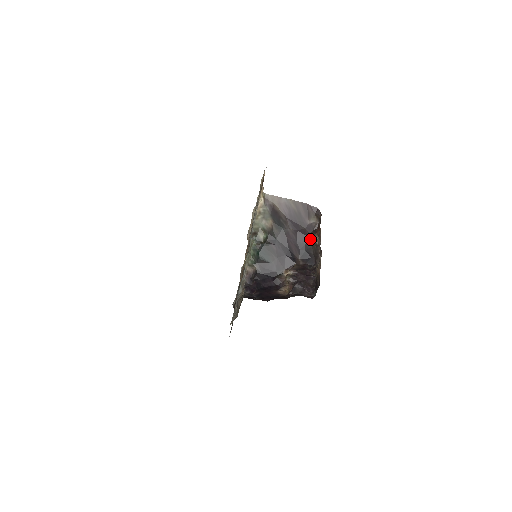
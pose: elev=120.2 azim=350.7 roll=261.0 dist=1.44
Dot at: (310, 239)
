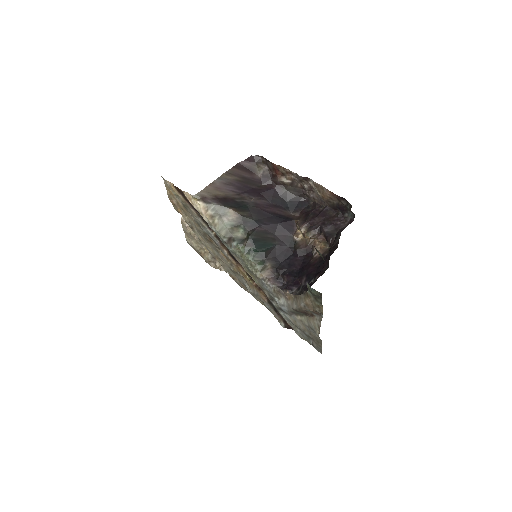
Dot at: (278, 187)
